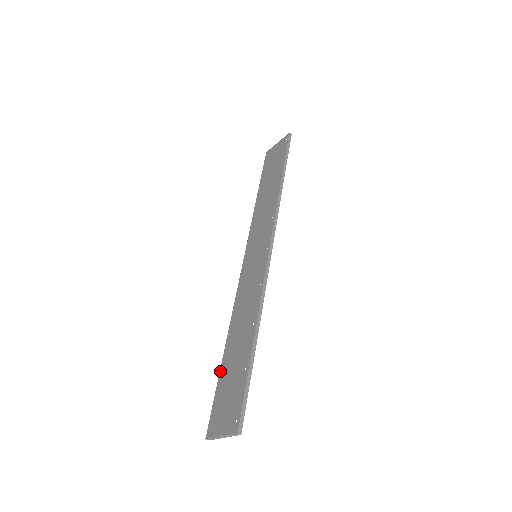
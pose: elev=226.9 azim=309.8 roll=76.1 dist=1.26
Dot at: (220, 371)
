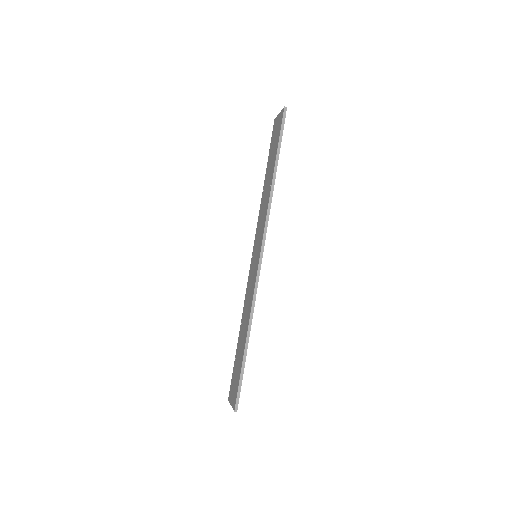
Dot at: (236, 352)
